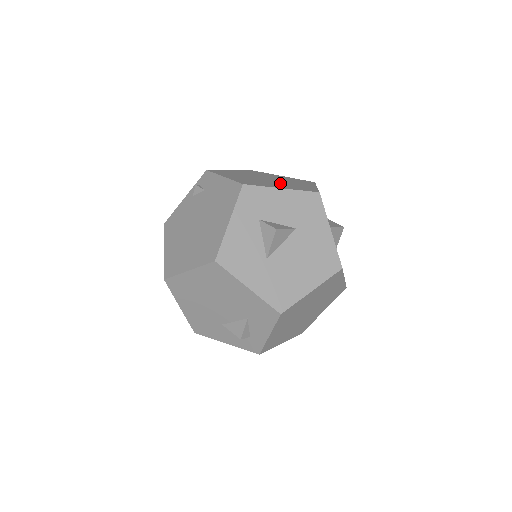
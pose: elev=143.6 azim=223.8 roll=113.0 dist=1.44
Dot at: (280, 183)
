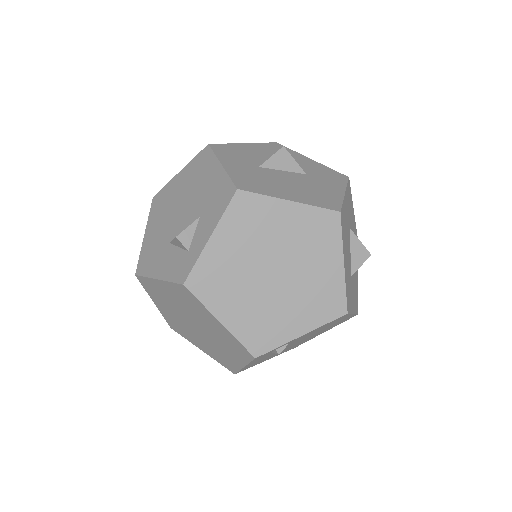
Dot at: occluded
